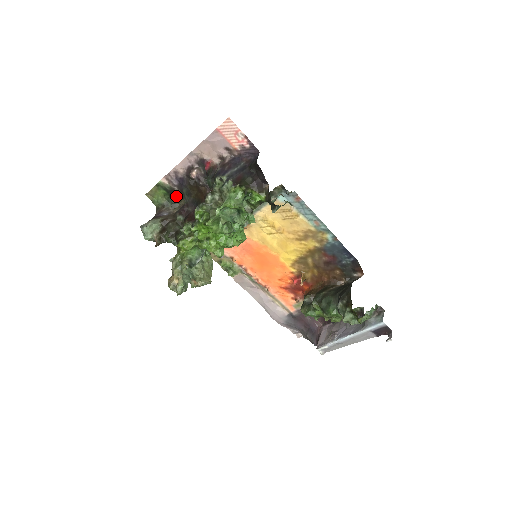
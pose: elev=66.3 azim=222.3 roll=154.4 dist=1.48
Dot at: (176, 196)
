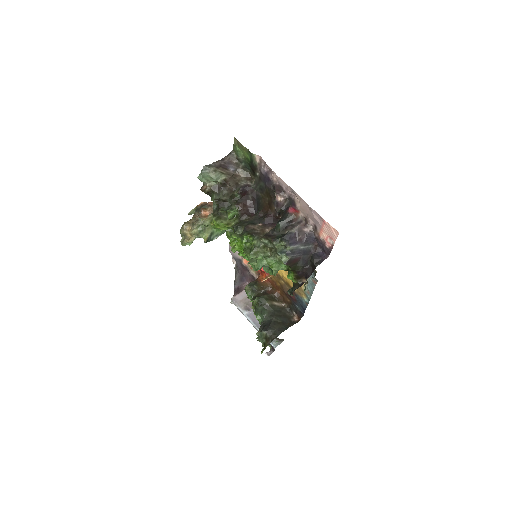
Dot at: (253, 171)
